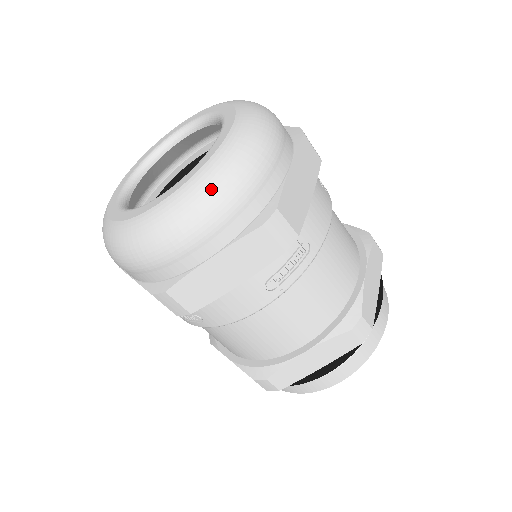
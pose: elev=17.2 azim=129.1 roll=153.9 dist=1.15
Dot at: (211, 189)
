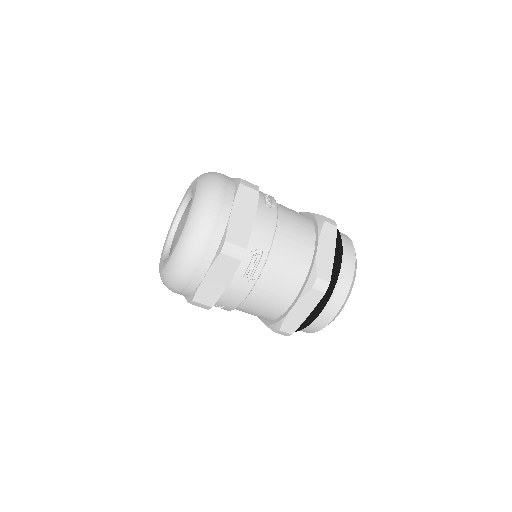
Dot at: (188, 243)
